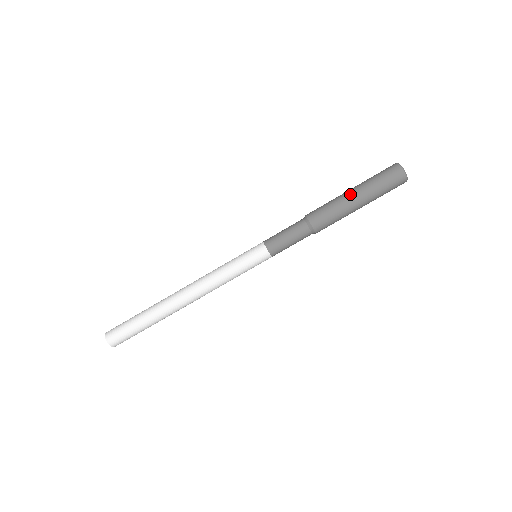
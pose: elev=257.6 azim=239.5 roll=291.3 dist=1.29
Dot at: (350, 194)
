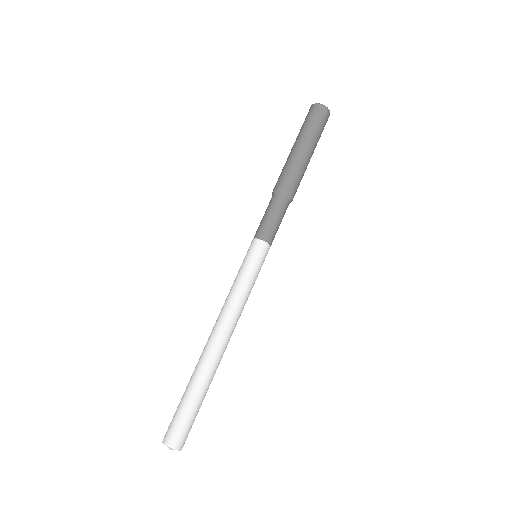
Dot at: (290, 152)
